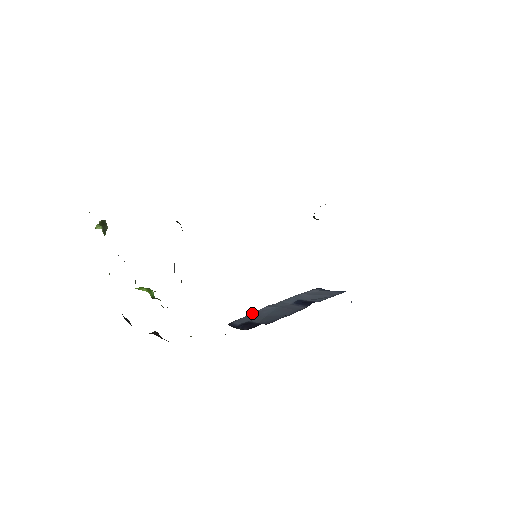
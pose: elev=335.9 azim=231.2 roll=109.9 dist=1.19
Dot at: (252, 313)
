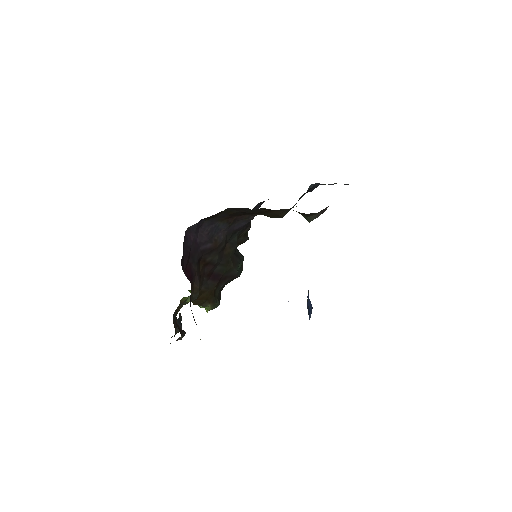
Dot at: occluded
